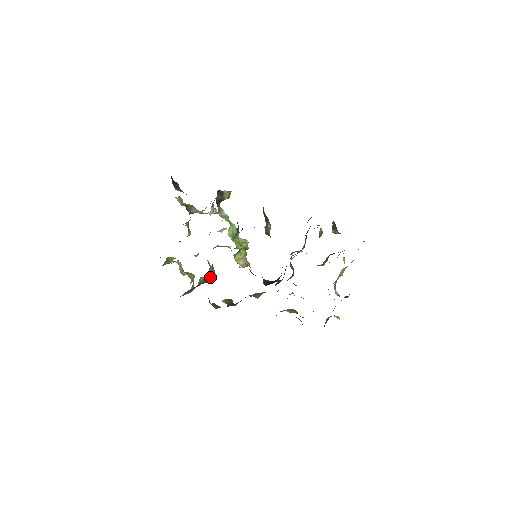
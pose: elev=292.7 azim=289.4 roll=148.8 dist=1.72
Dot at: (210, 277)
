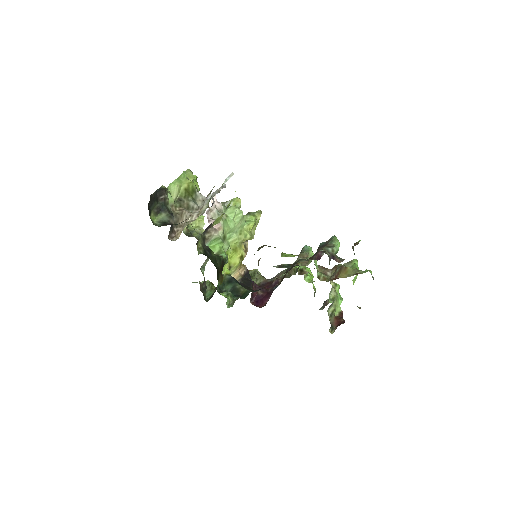
Dot at: occluded
